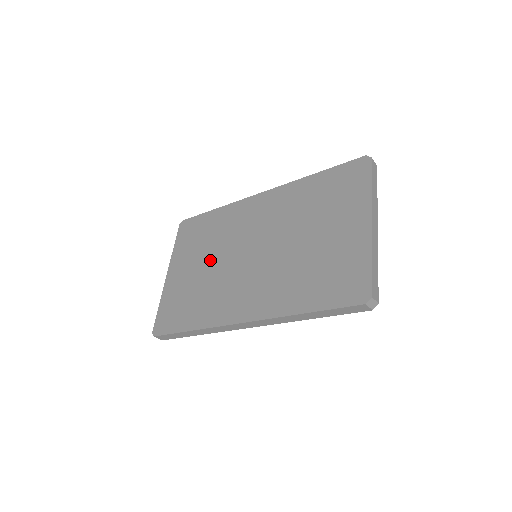
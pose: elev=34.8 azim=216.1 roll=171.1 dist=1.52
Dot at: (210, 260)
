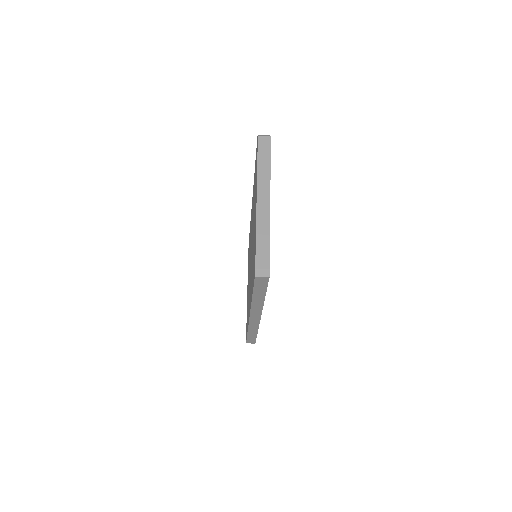
Dot at: occluded
